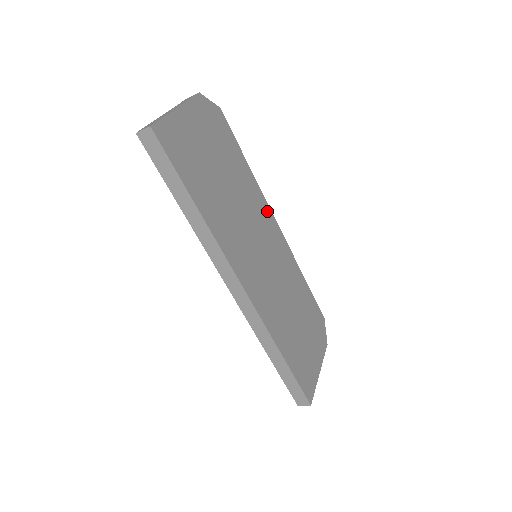
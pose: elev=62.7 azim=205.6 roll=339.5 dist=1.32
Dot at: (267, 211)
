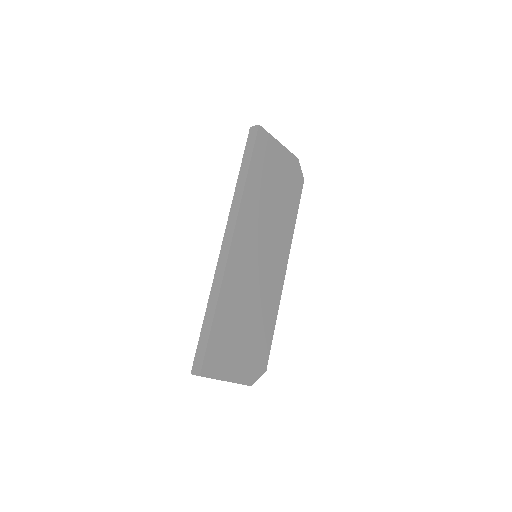
Dot at: (286, 252)
